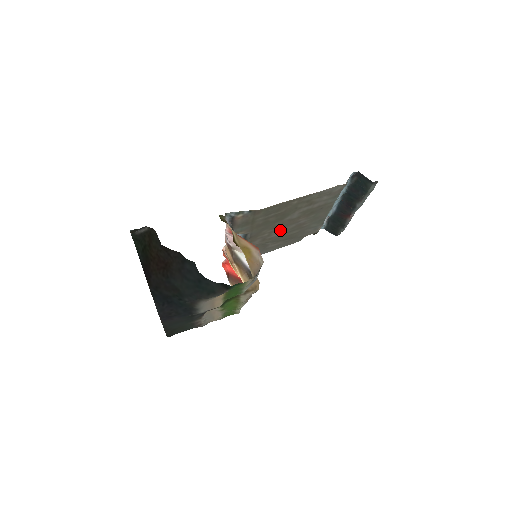
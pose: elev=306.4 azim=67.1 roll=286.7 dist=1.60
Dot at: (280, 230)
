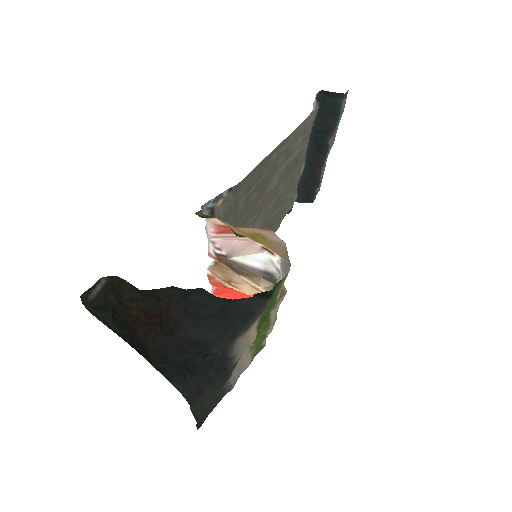
Dot at: (262, 215)
